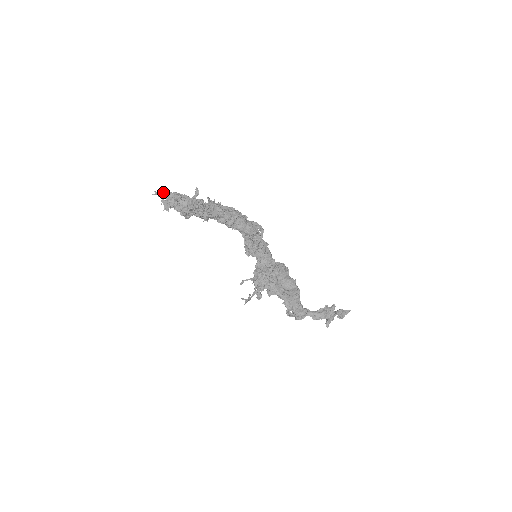
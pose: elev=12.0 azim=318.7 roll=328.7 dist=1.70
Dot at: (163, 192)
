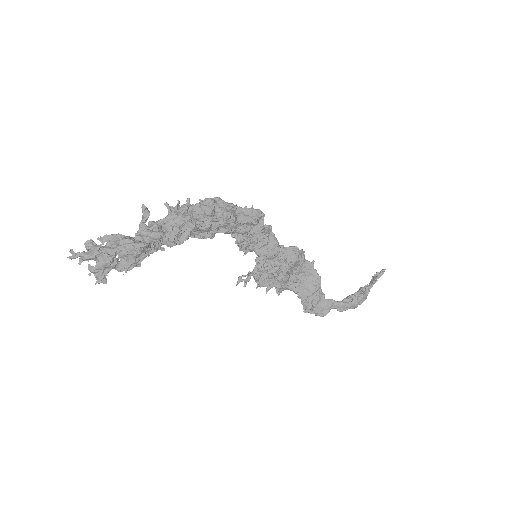
Dot at: (86, 247)
